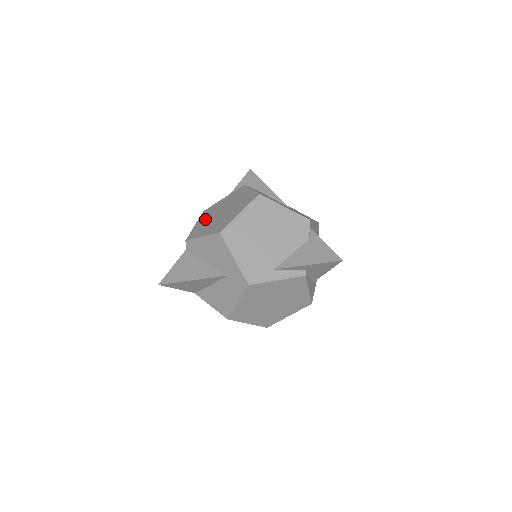
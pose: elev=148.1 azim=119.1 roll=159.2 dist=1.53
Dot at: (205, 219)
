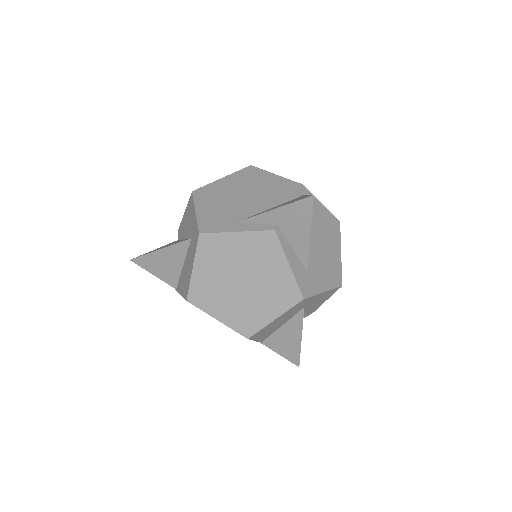
Dot at: occluded
